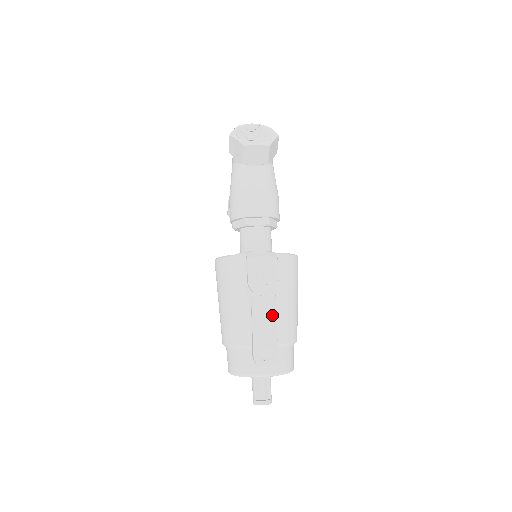
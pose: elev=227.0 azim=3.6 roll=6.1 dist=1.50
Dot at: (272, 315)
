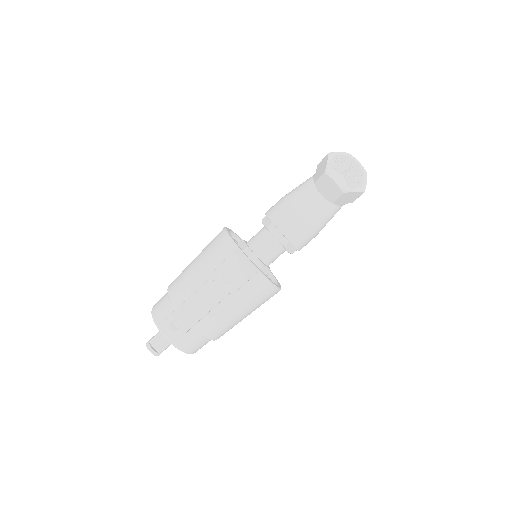
Dot at: (209, 306)
